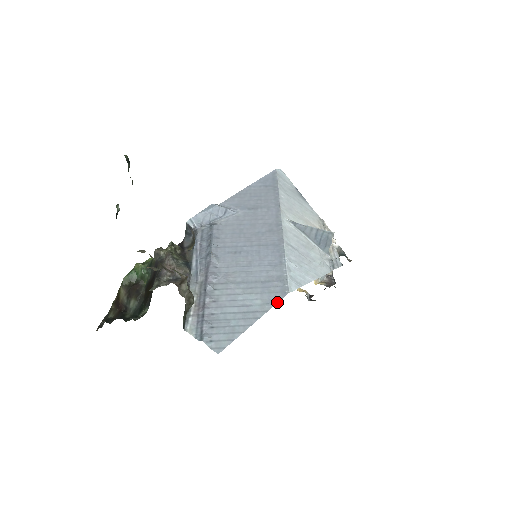
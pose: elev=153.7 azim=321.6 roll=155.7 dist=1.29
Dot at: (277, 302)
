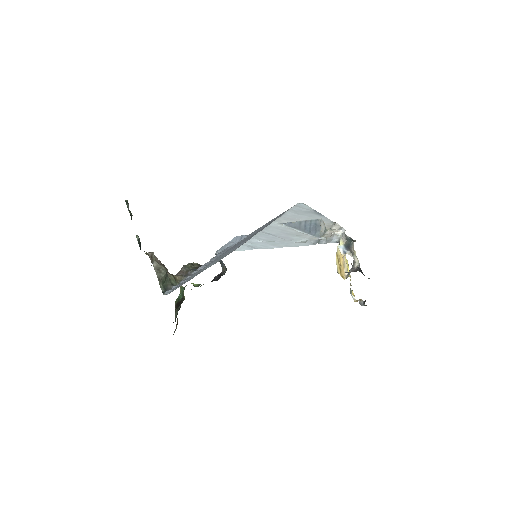
Dot at: occluded
